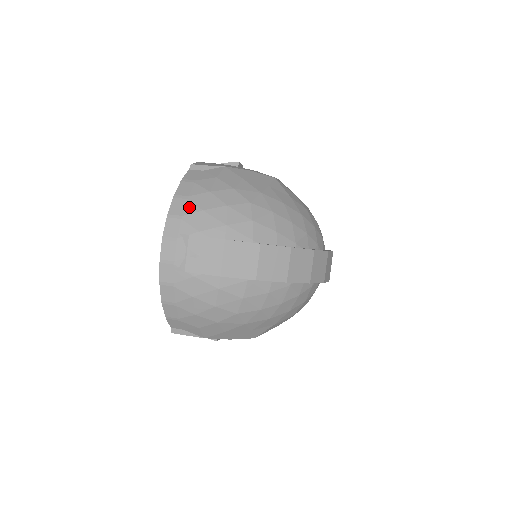
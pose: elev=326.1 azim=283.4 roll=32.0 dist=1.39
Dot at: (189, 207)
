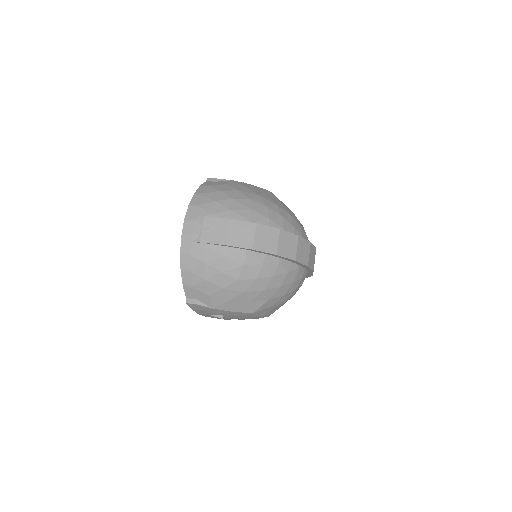
Dot at: (205, 199)
